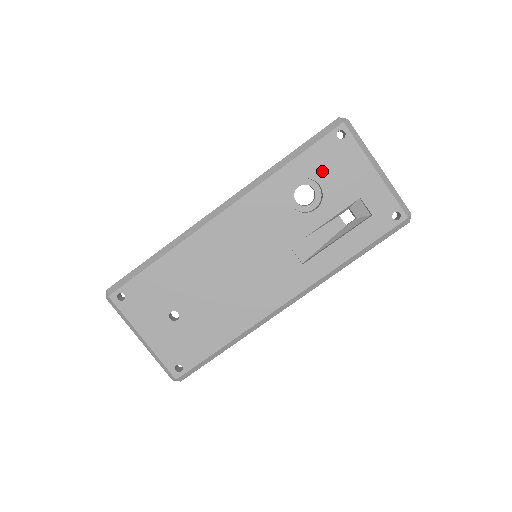
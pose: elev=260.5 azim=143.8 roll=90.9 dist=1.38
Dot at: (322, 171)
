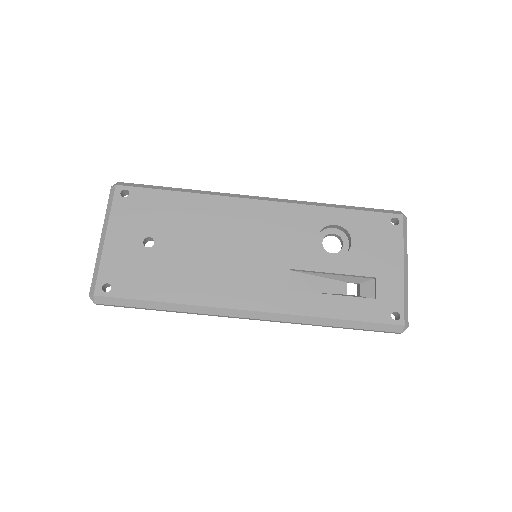
Dot at: (361, 234)
